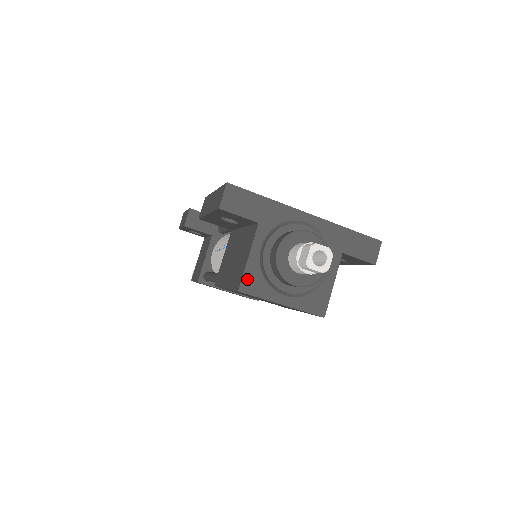
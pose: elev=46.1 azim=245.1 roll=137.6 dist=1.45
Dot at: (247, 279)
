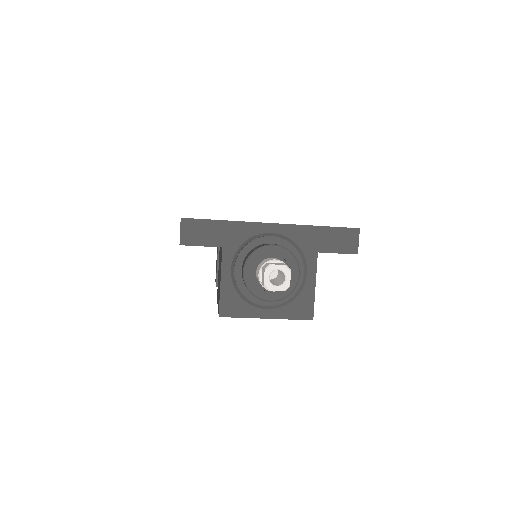
Dot at: (224, 303)
